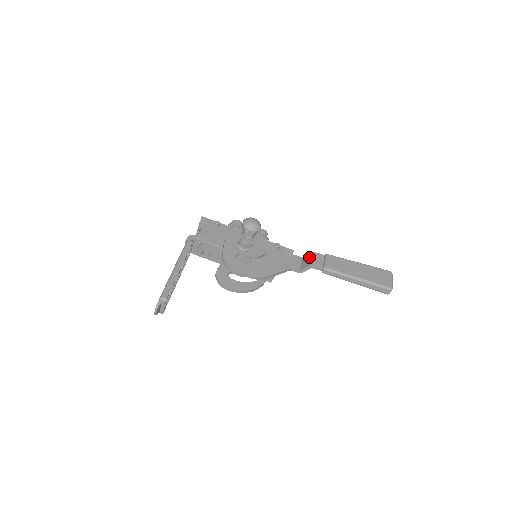
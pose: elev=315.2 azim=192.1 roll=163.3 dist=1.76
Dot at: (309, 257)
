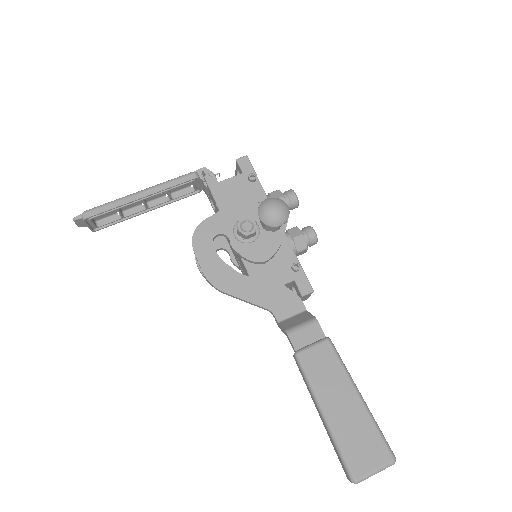
Dot at: (304, 319)
